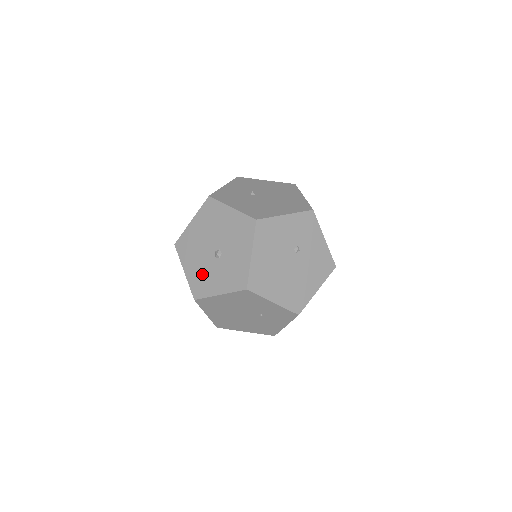
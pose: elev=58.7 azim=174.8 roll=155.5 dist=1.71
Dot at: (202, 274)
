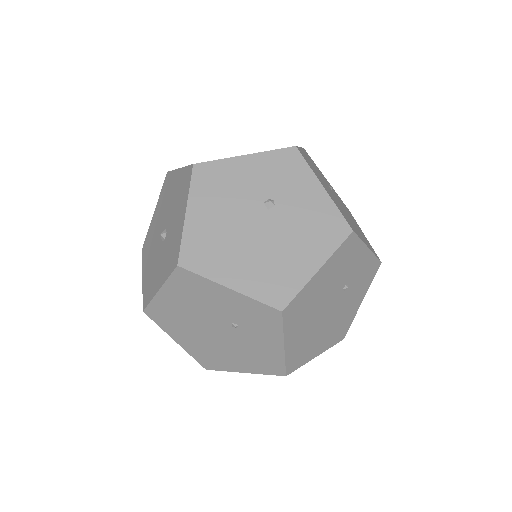
Dot at: (151, 271)
